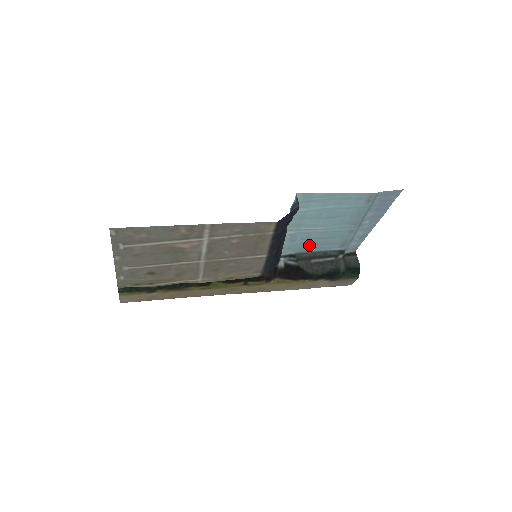
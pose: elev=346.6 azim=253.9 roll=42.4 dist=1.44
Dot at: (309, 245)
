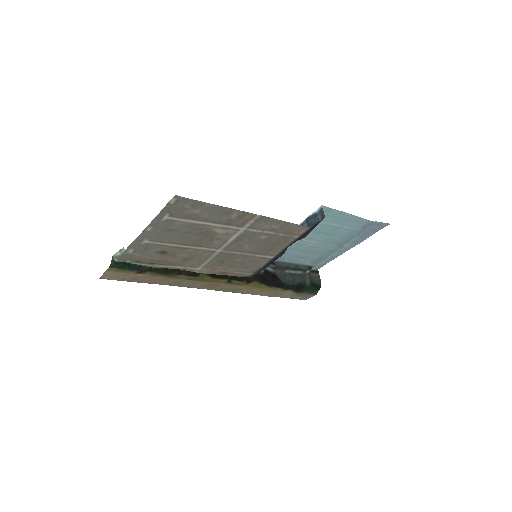
Dot at: (290, 256)
